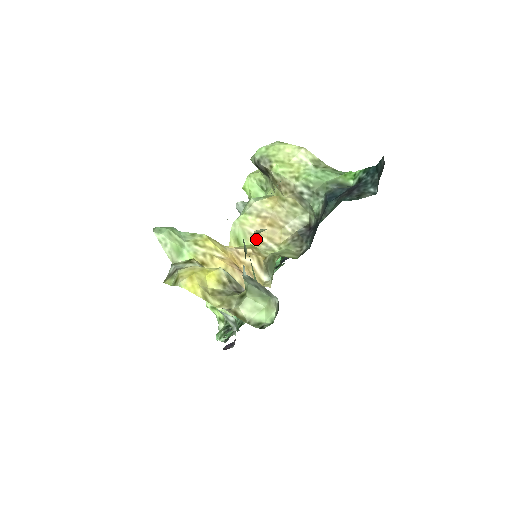
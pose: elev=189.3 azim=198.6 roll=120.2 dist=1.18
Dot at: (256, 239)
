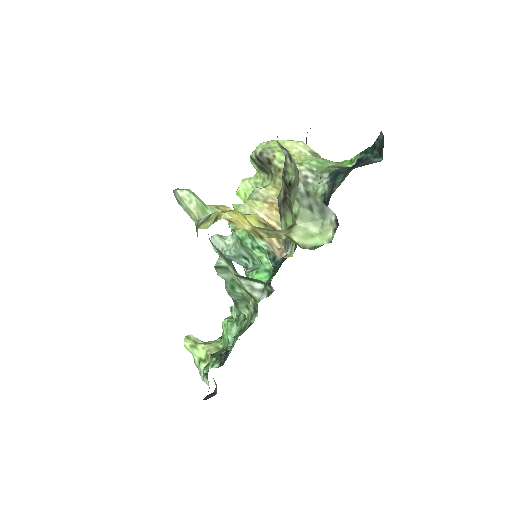
Dot at: occluded
